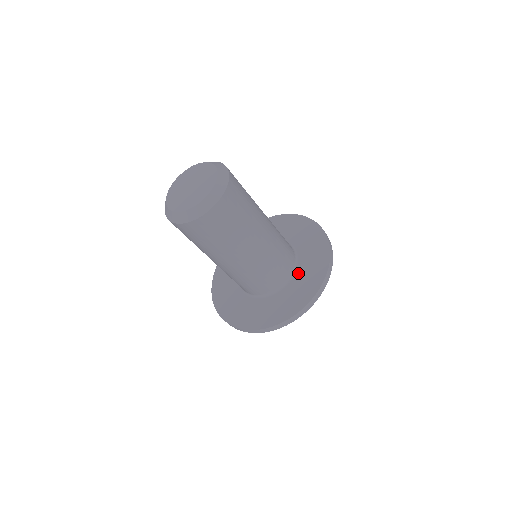
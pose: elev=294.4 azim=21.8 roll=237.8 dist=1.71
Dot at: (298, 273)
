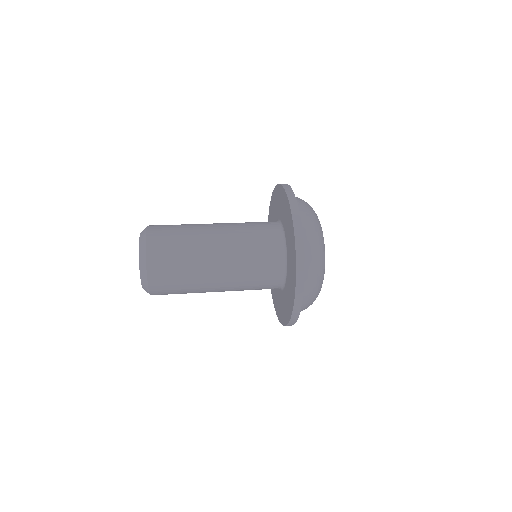
Dot at: (280, 216)
